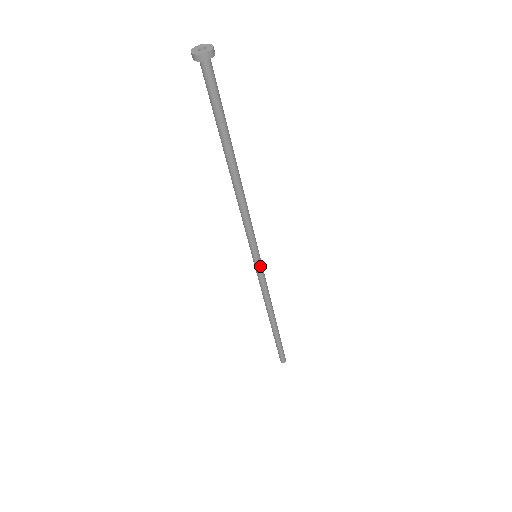
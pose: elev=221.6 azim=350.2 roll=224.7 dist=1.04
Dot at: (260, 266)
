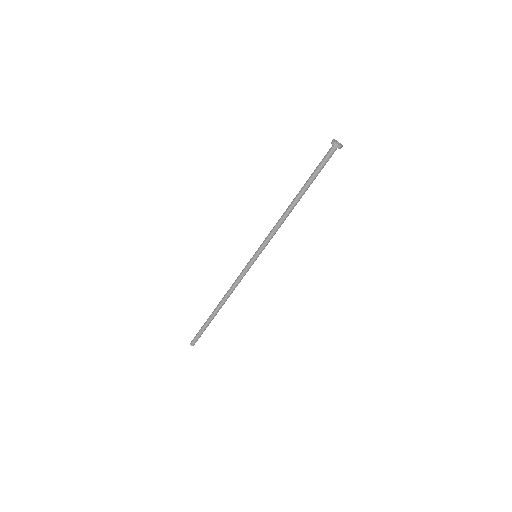
Dot at: (253, 263)
